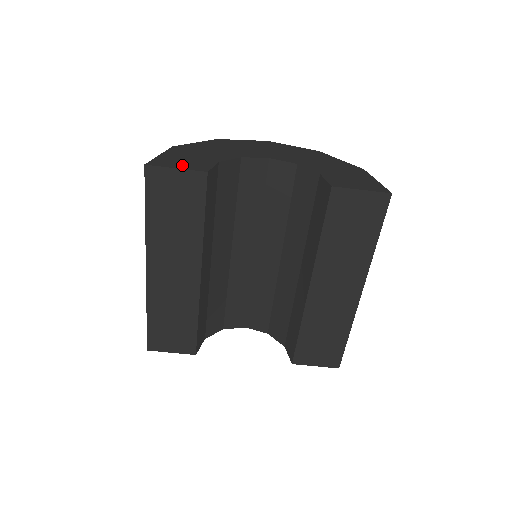
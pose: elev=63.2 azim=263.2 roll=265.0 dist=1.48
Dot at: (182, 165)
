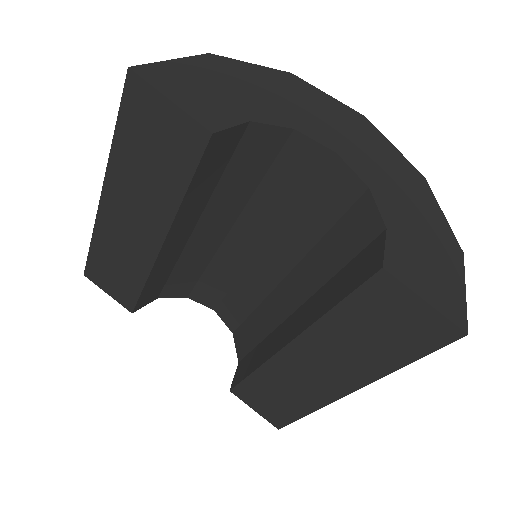
Dot at: (186, 98)
